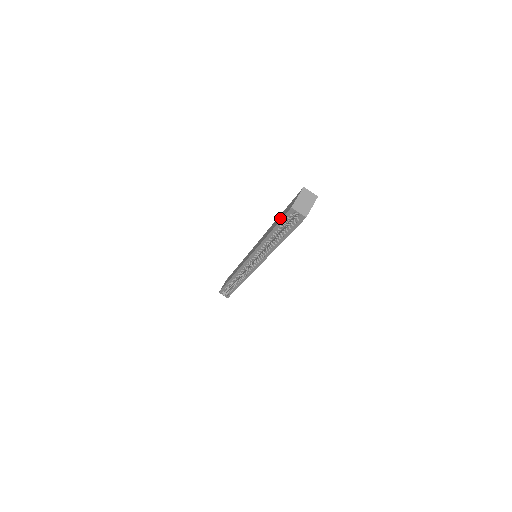
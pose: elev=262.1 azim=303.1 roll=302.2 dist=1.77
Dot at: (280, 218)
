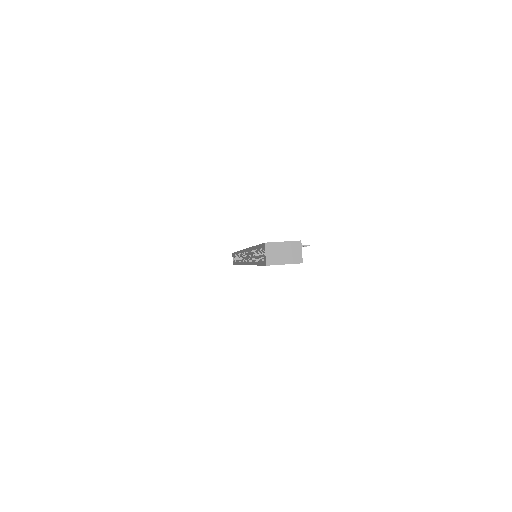
Dot at: occluded
